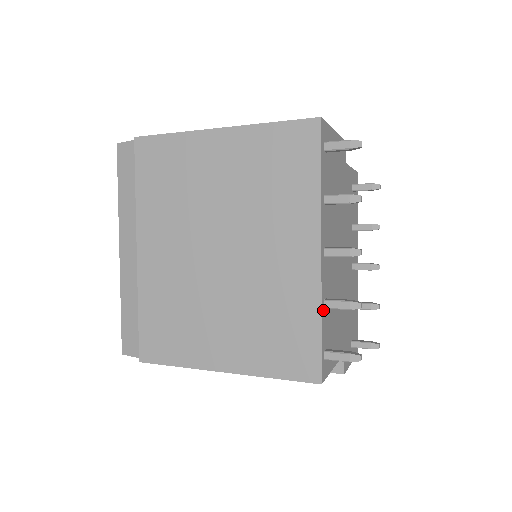
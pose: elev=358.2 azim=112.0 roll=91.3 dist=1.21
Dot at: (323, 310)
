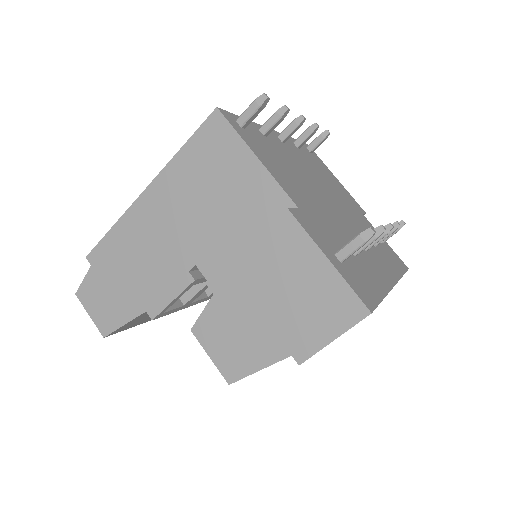
Dot at: (256, 127)
